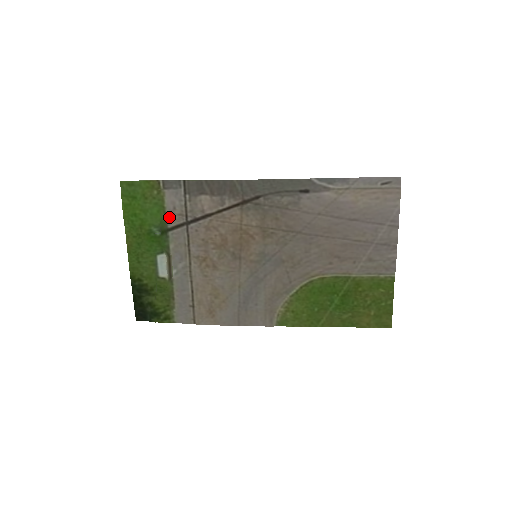
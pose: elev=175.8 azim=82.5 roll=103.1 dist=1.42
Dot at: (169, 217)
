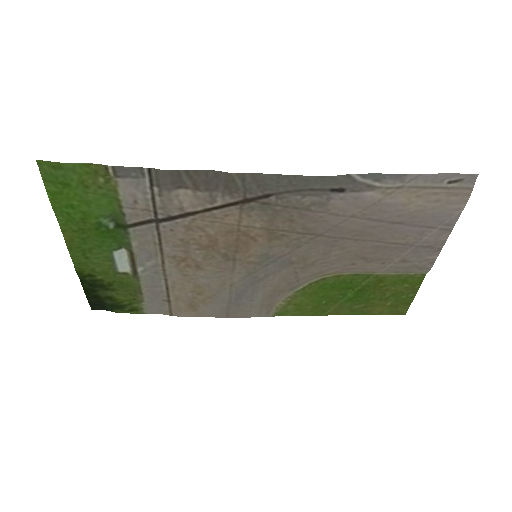
Dot at: (128, 212)
